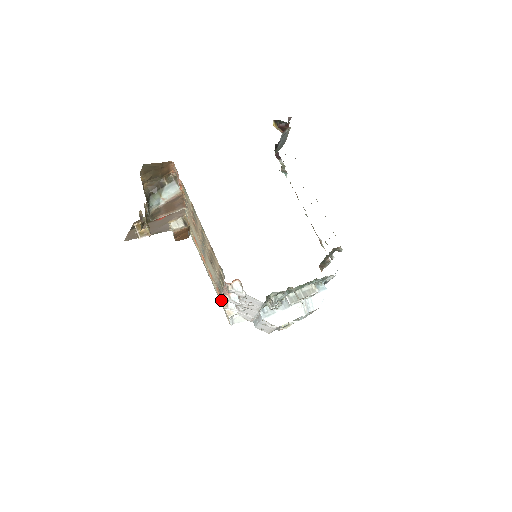
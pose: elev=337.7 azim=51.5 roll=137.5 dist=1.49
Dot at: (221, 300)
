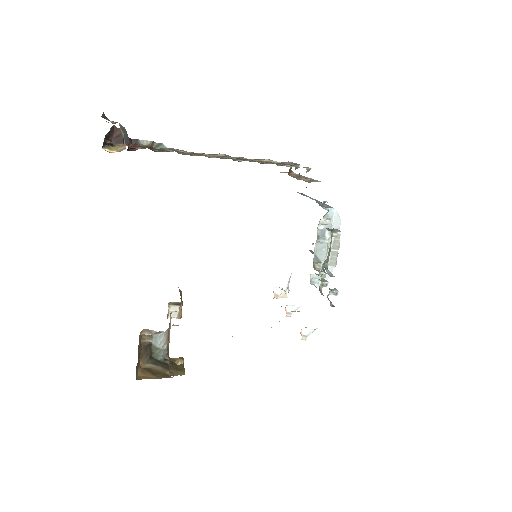
Dot at: occluded
